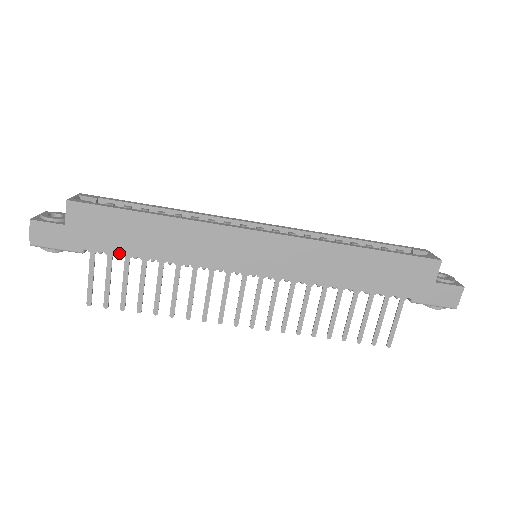
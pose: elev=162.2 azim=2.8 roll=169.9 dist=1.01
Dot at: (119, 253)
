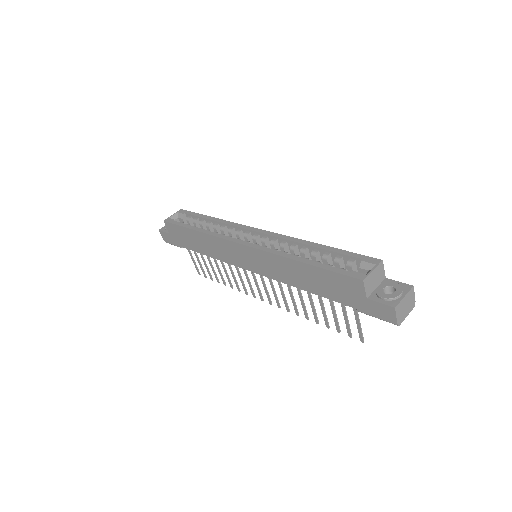
Dot at: (192, 250)
